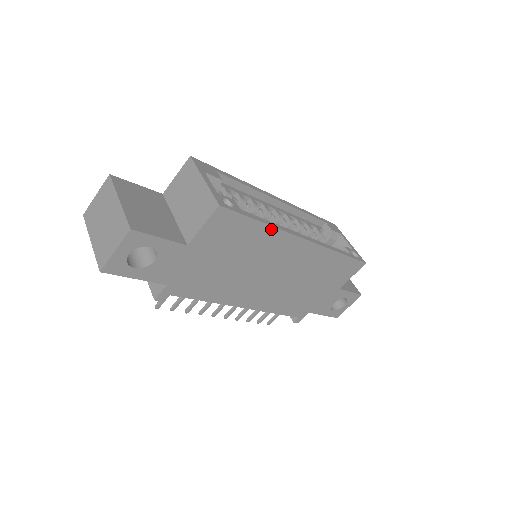
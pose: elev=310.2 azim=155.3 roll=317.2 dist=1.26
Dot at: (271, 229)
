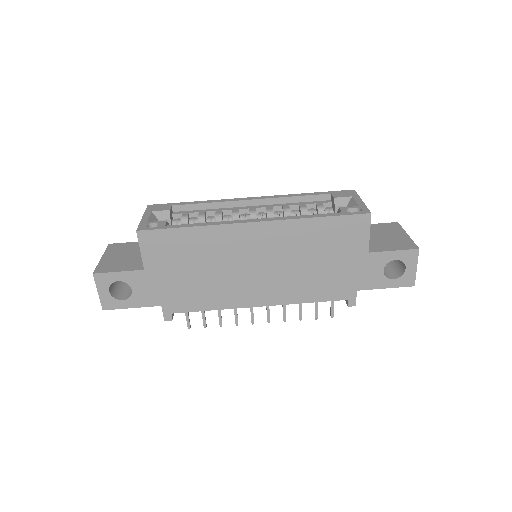
Dot at: (203, 229)
